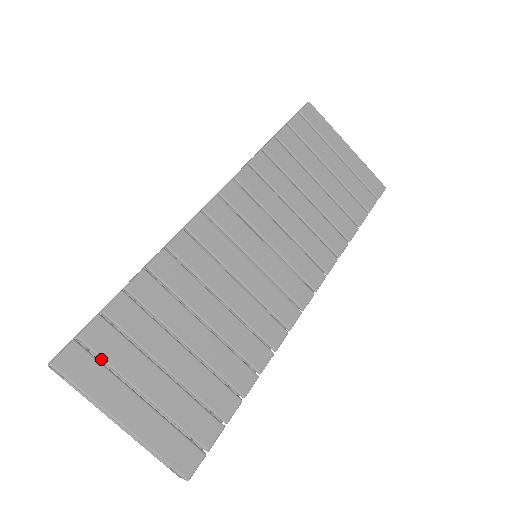
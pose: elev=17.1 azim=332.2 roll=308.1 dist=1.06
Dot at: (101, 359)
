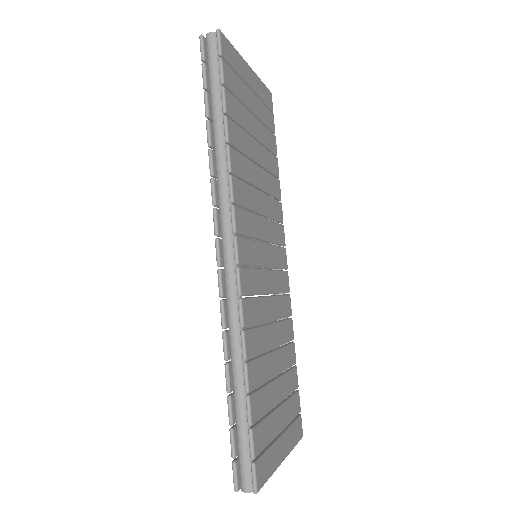
Dot at: (264, 449)
